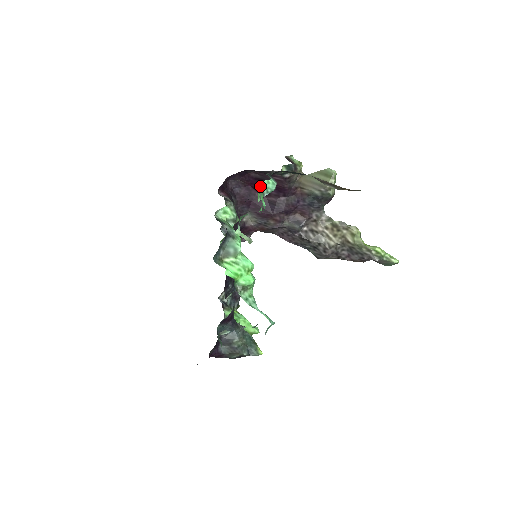
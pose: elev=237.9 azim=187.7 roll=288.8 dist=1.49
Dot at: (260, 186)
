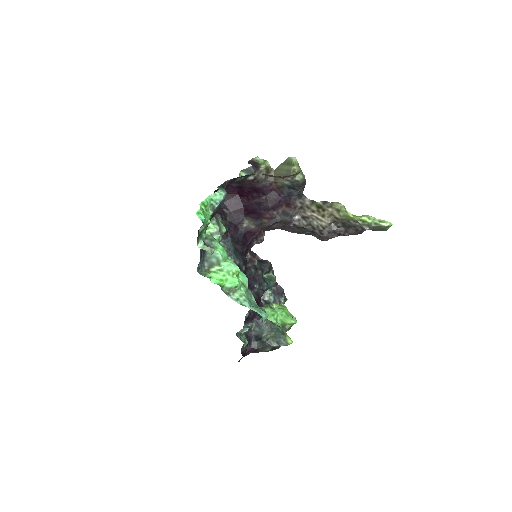
Dot at: (204, 202)
